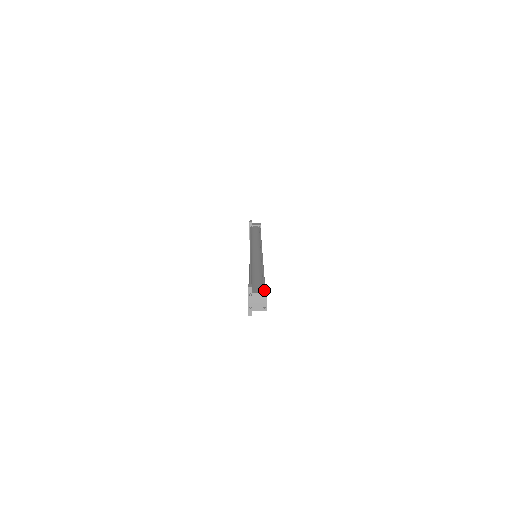
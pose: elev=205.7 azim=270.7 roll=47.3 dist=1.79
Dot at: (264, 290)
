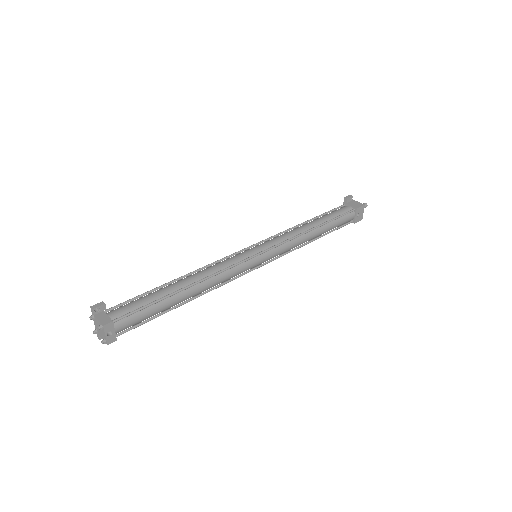
Dot at: (109, 319)
